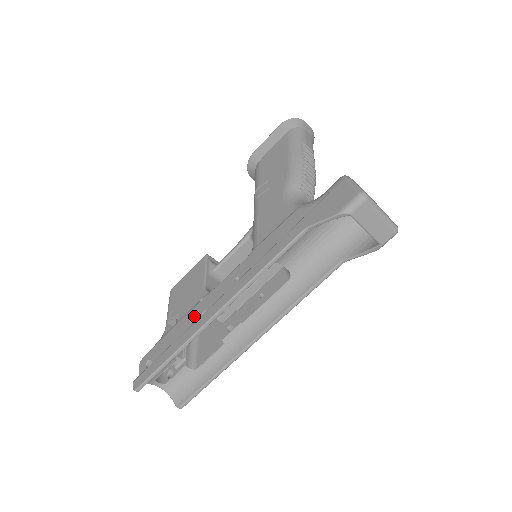
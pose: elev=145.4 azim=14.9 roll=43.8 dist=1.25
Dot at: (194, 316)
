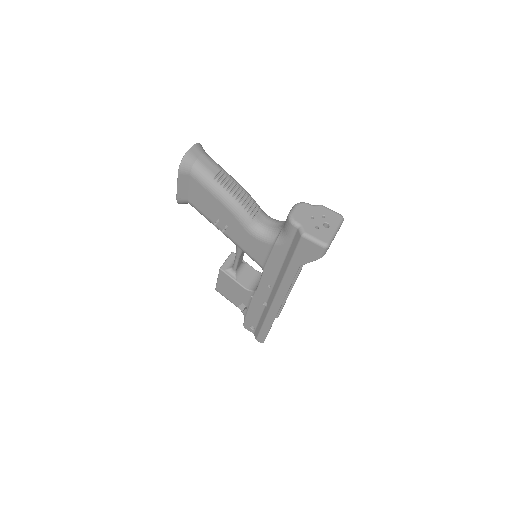
Dot at: (258, 306)
